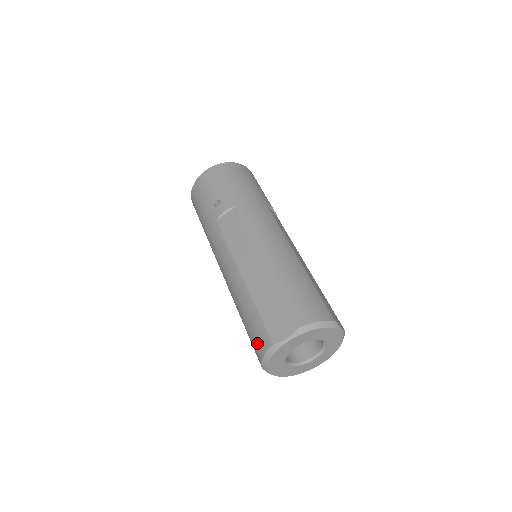
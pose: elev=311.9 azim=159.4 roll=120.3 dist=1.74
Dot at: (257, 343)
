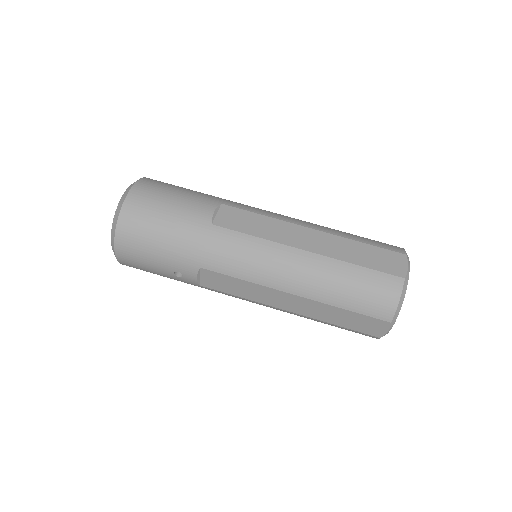
Dot at: occluded
